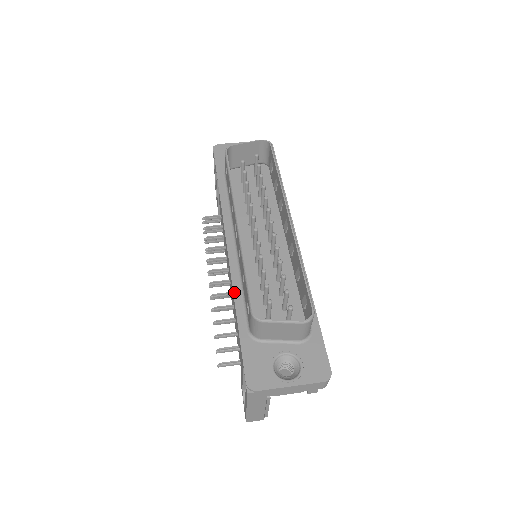
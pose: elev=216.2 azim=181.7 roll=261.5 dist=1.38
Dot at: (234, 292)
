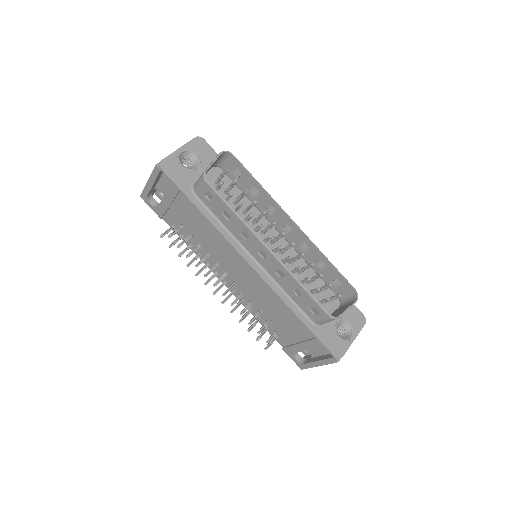
Dot at: (284, 301)
